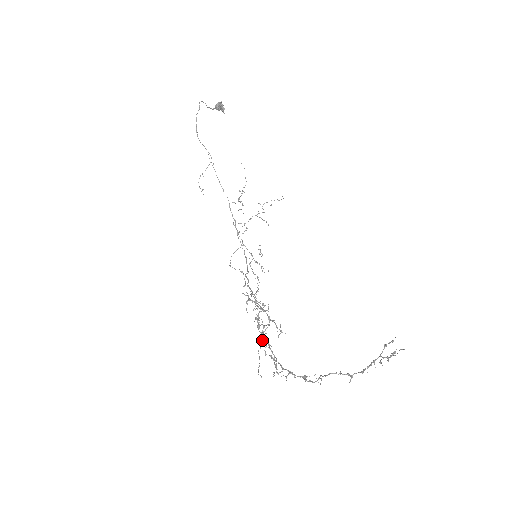
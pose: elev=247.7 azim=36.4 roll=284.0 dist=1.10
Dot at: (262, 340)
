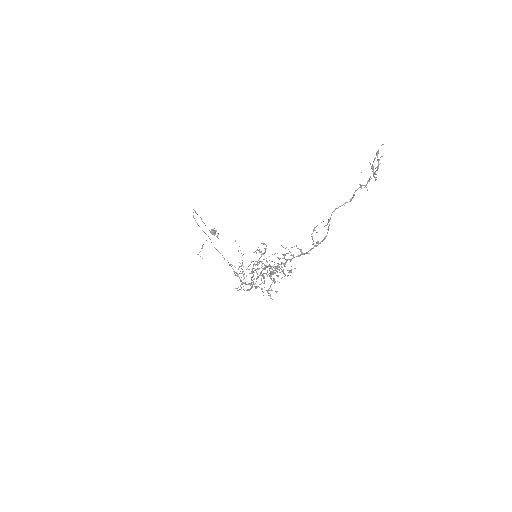
Dot at: (271, 272)
